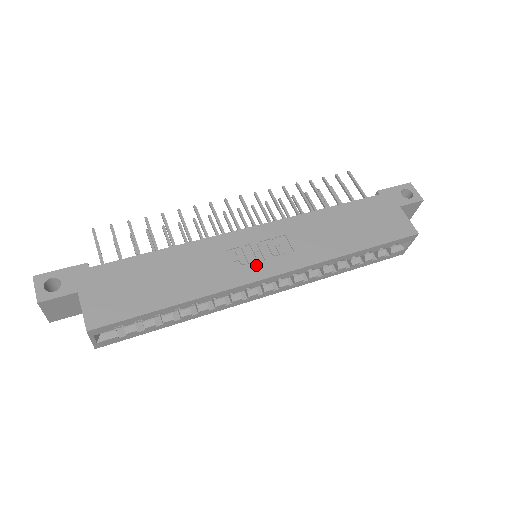
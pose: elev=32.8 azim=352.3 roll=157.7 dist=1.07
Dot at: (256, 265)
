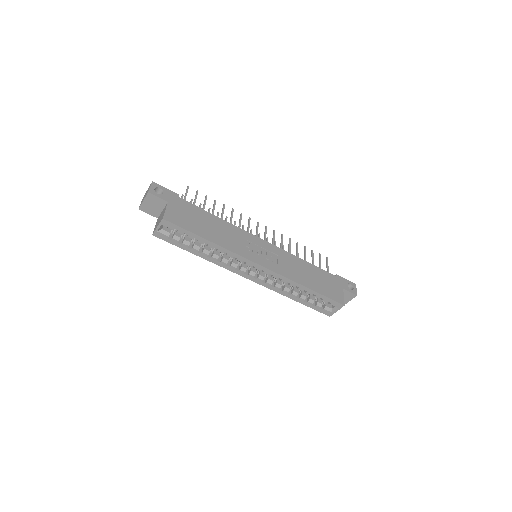
Dot at: (256, 255)
